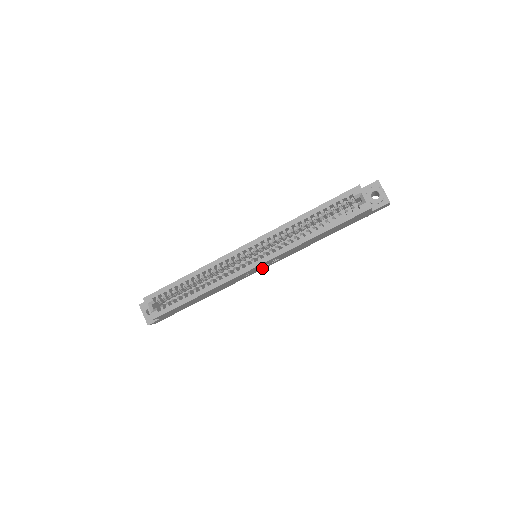
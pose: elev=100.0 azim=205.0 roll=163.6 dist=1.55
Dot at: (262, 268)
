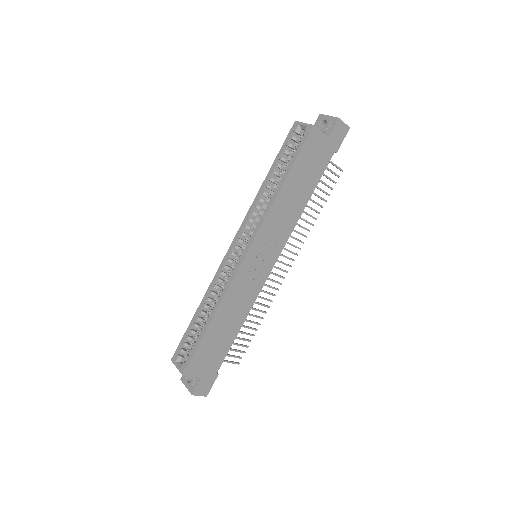
Dot at: (269, 265)
